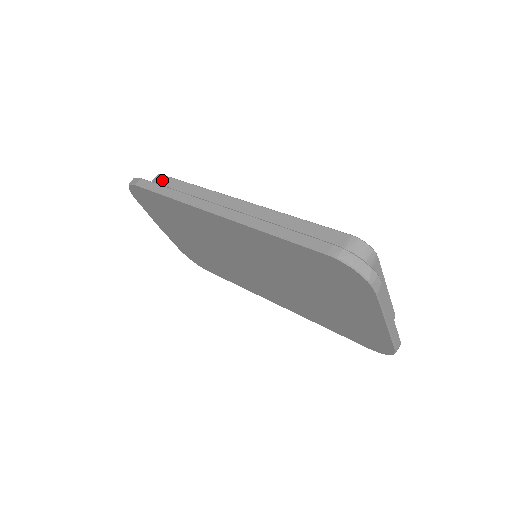
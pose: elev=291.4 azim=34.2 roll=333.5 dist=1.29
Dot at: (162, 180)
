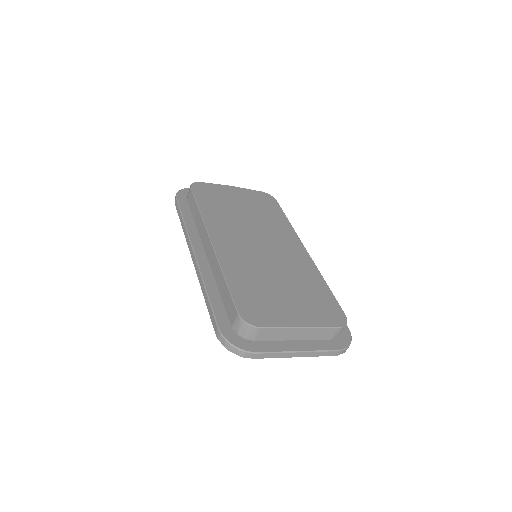
Dot at: (190, 195)
